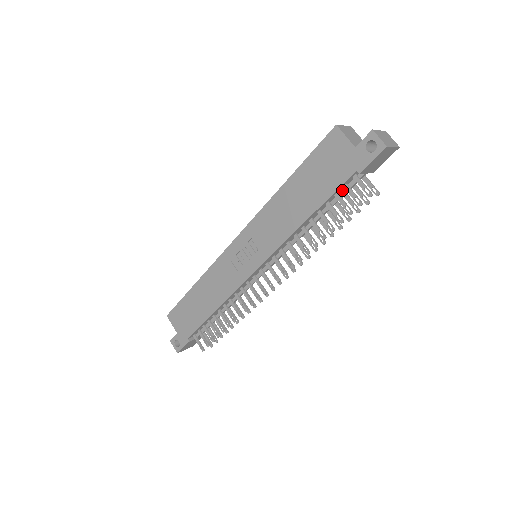
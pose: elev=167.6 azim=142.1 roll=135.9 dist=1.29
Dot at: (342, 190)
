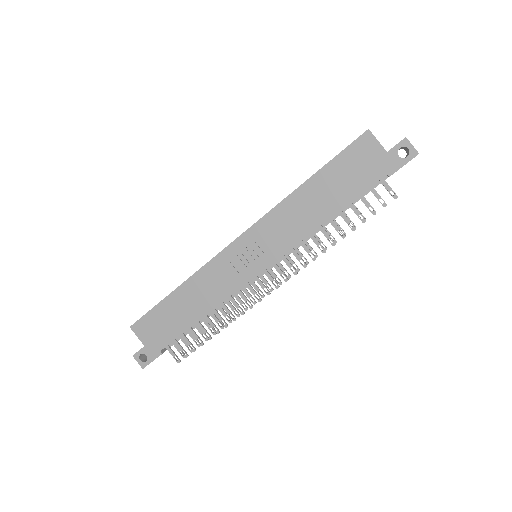
Dot at: occluded
